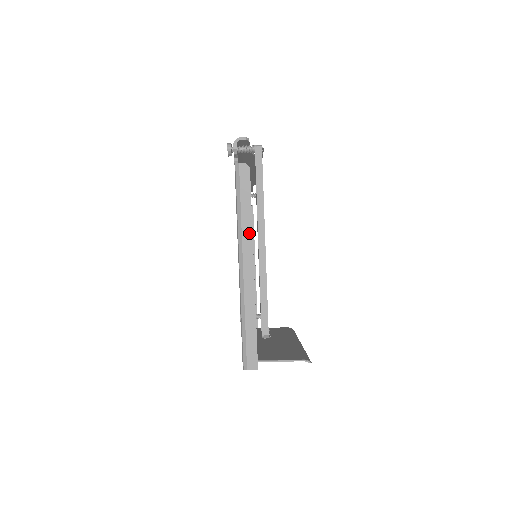
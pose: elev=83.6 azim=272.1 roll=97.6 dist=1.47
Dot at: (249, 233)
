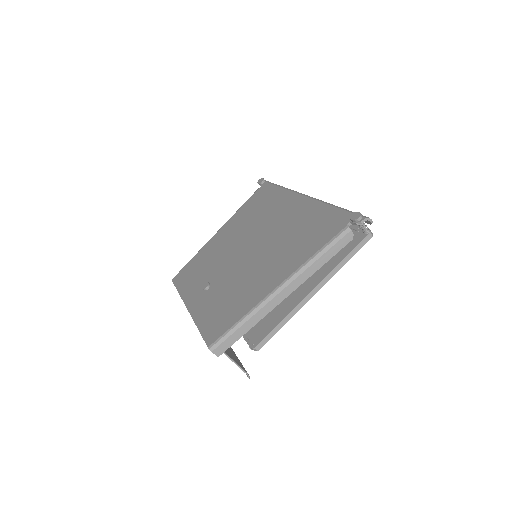
Dot at: (308, 275)
